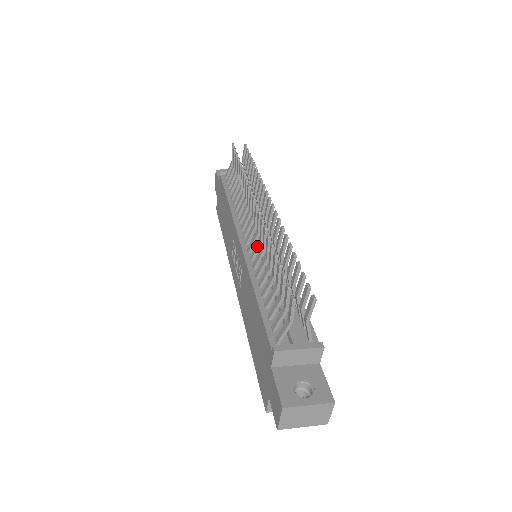
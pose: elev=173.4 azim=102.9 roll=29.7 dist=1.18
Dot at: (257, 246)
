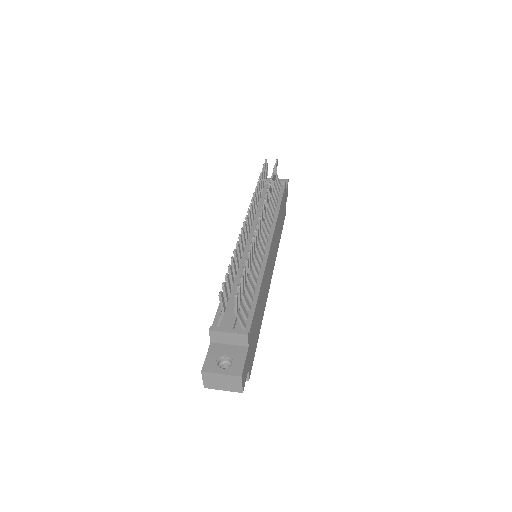
Dot at: occluded
